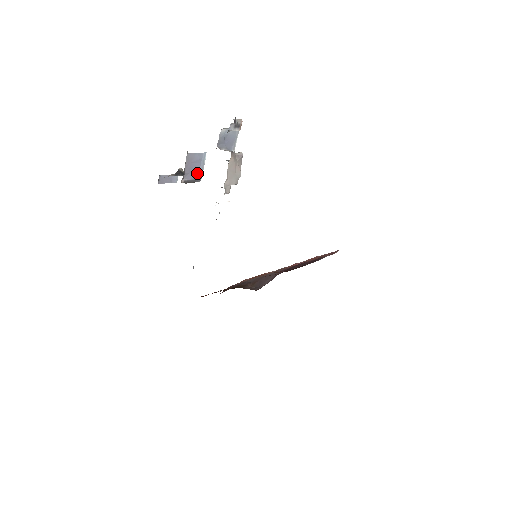
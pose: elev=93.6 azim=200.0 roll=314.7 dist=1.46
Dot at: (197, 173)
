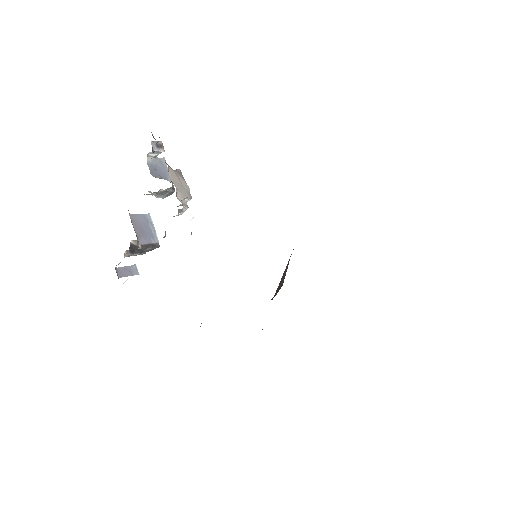
Dot at: (151, 237)
